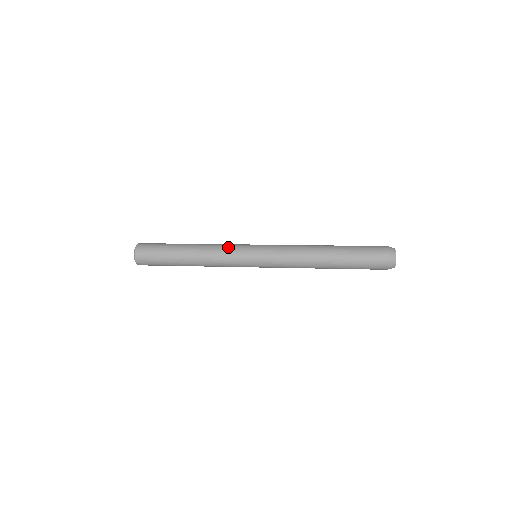
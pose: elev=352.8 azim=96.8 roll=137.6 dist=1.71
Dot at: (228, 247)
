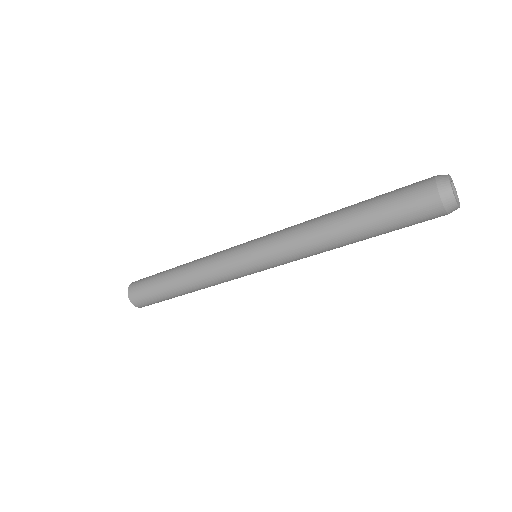
Dot at: occluded
